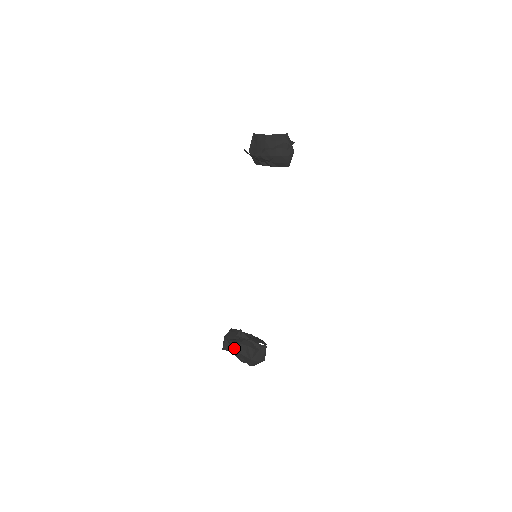
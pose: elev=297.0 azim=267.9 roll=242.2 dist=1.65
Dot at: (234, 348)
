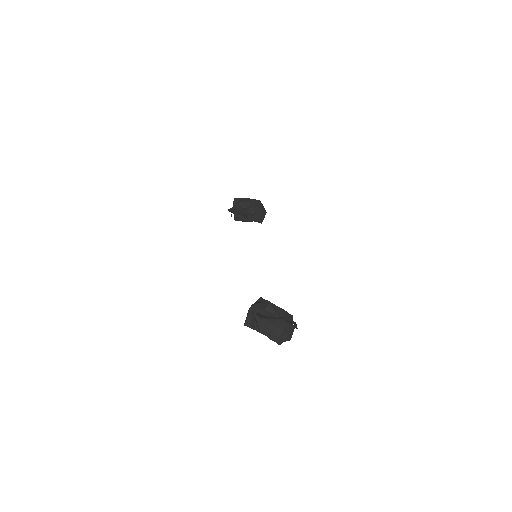
Dot at: occluded
